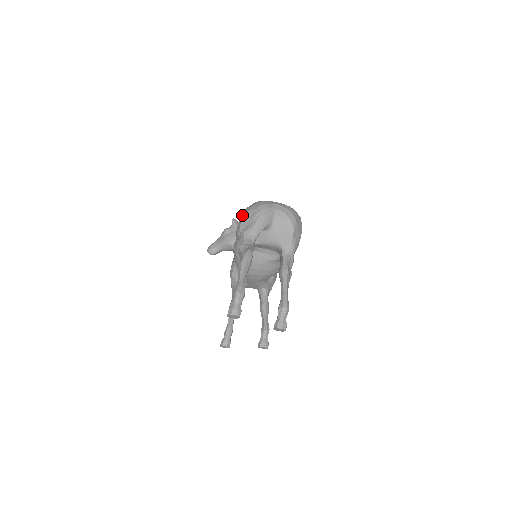
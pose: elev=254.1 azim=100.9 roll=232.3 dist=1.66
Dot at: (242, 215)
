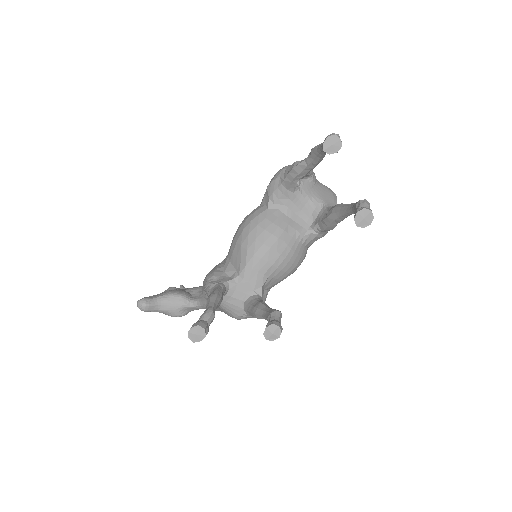
Dot at: occluded
